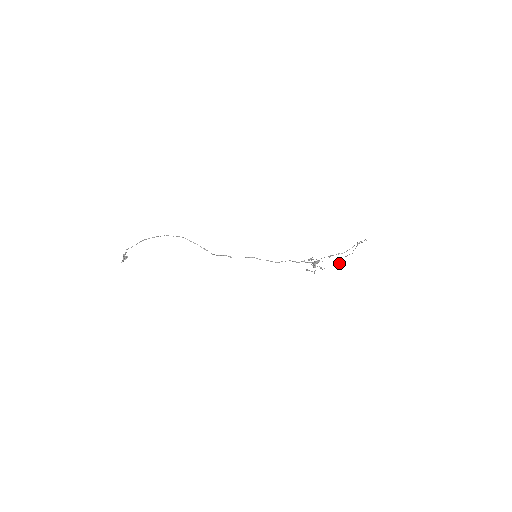
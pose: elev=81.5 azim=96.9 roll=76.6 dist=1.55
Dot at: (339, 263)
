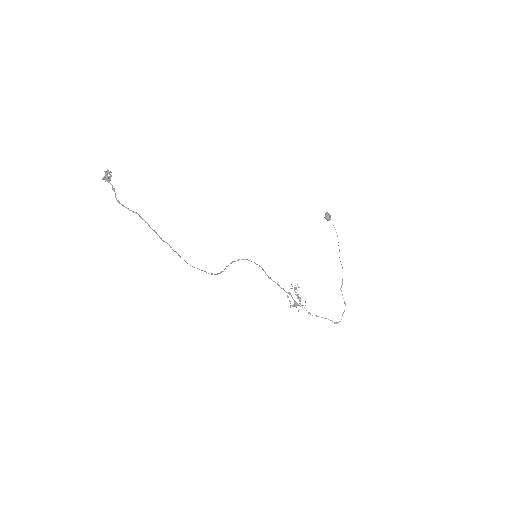
Dot at: occluded
